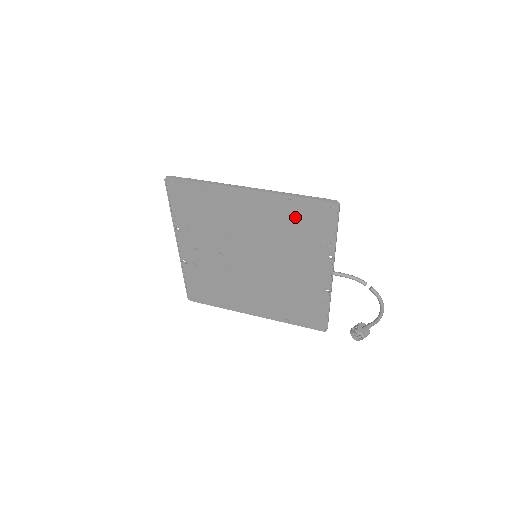
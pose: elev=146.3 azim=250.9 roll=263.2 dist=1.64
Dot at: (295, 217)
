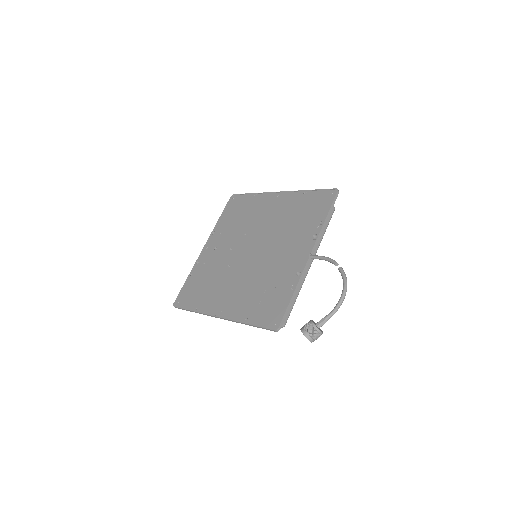
Dot at: (303, 206)
